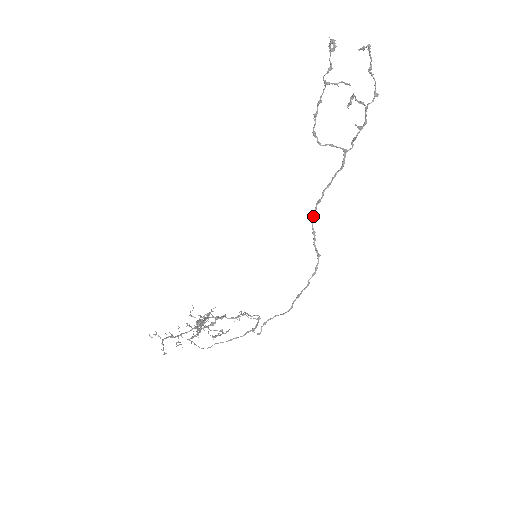
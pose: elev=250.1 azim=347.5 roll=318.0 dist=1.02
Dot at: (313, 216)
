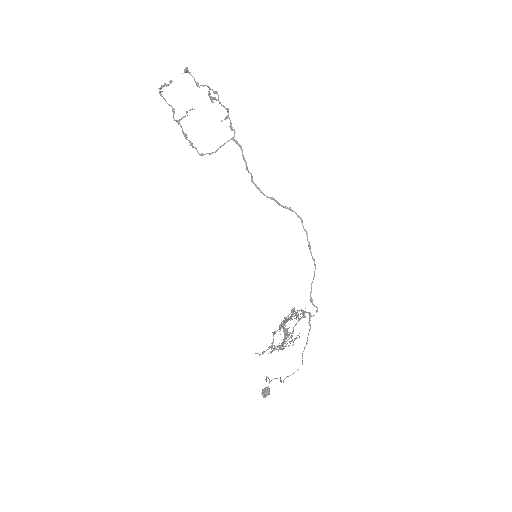
Dot at: occluded
